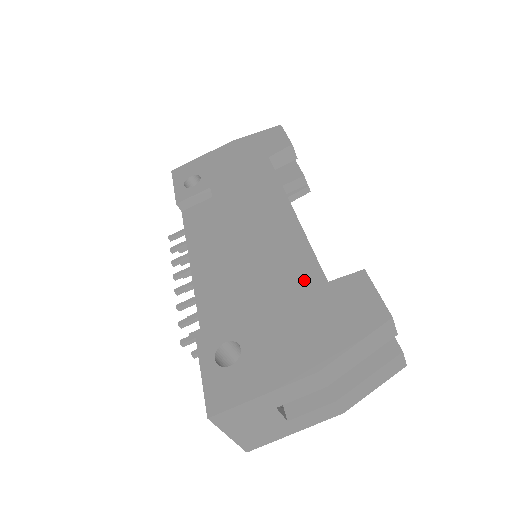
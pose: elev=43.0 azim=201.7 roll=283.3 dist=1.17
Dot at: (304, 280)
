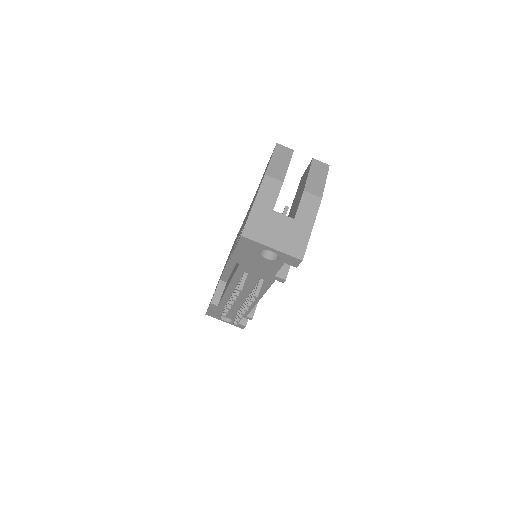
Dot at: occluded
